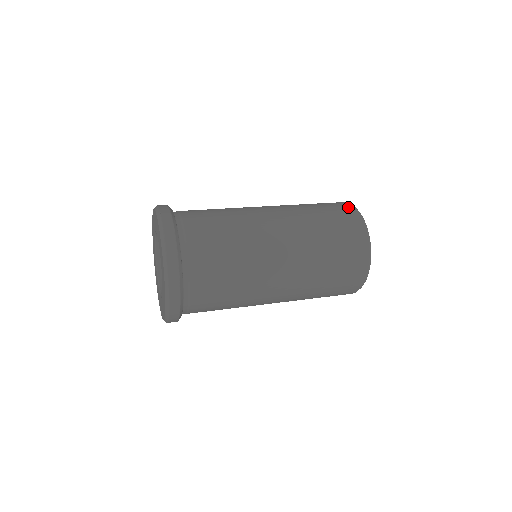
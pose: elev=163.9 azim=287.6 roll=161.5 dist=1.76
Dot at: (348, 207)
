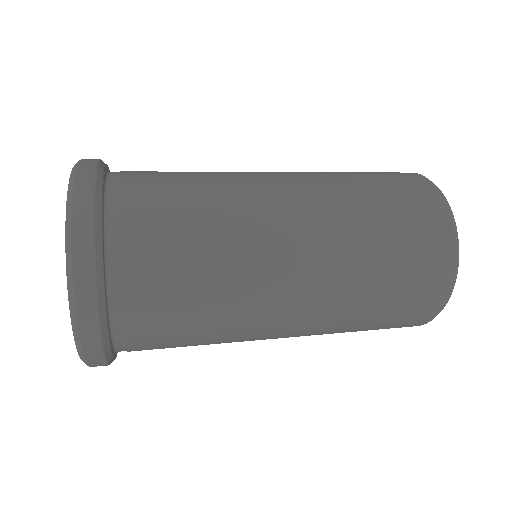
Dot at: (441, 218)
